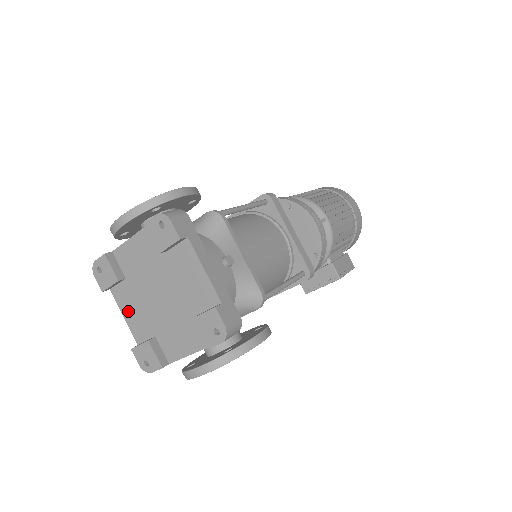
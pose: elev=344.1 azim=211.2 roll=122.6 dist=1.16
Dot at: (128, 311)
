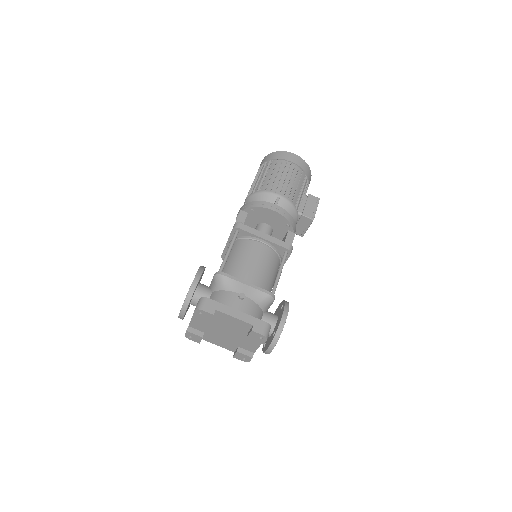
Dot at: (217, 343)
